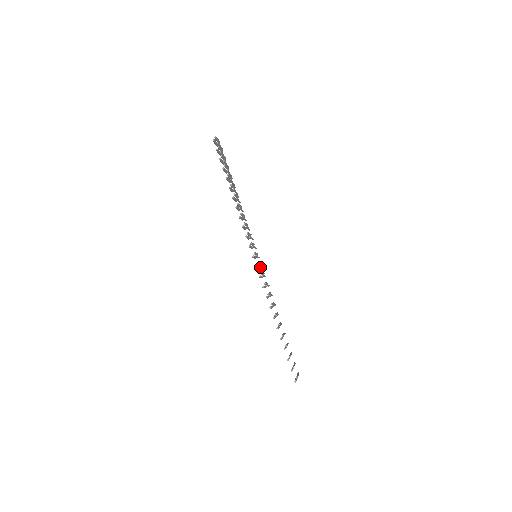
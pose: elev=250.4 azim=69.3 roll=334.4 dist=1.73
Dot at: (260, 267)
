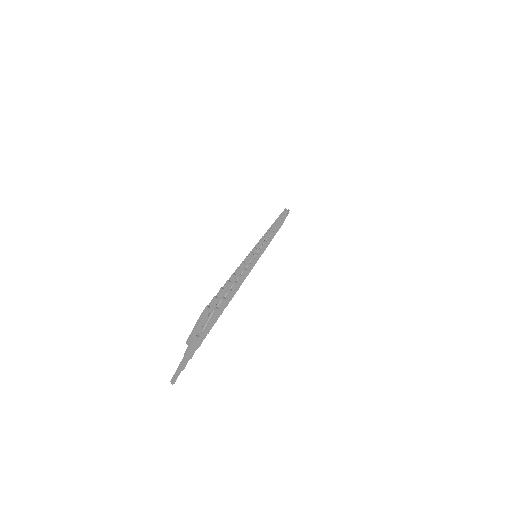
Dot at: occluded
